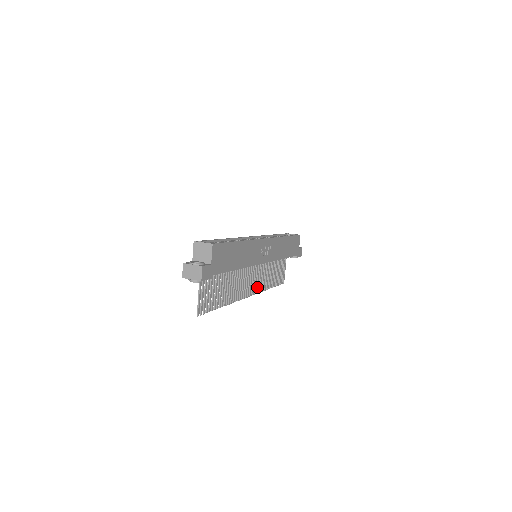
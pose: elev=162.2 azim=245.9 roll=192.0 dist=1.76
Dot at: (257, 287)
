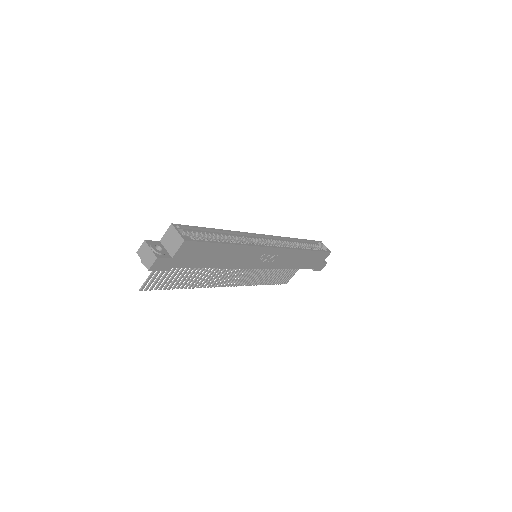
Dot at: (244, 281)
